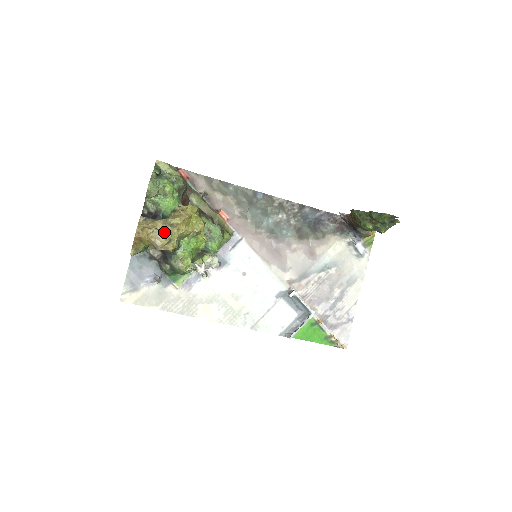
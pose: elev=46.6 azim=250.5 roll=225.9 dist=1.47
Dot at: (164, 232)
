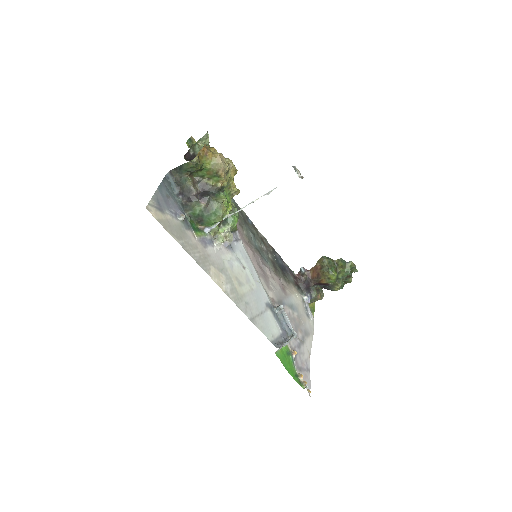
Dot at: occluded
